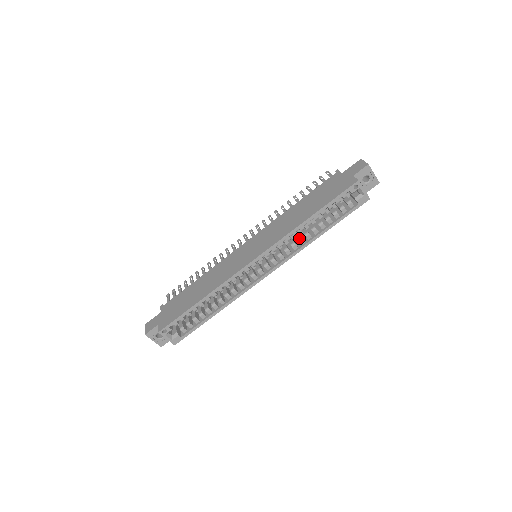
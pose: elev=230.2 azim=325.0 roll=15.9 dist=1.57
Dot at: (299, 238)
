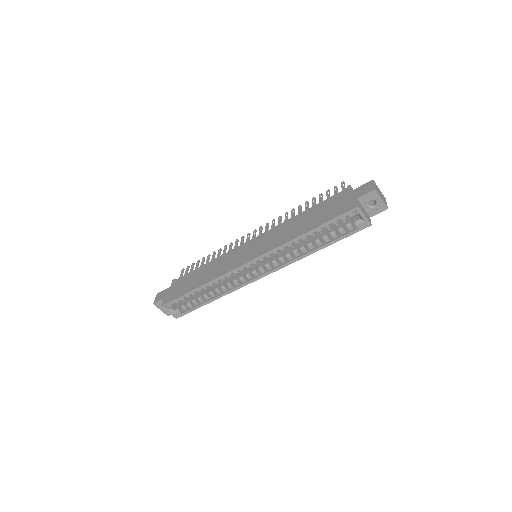
Dot at: (294, 250)
